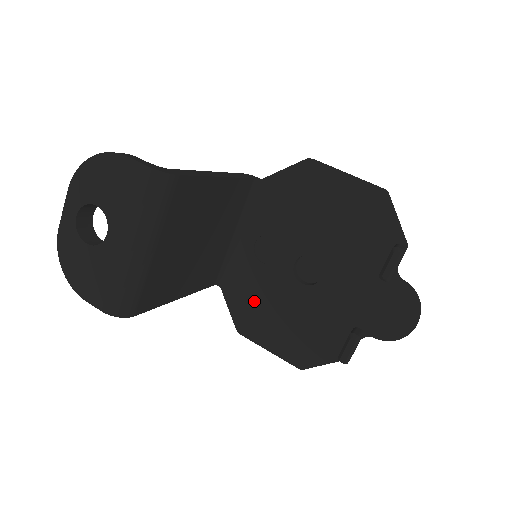
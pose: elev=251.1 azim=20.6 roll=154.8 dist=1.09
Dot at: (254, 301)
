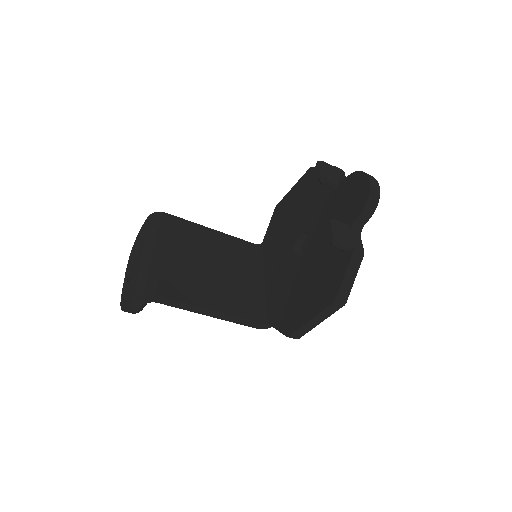
Dot at: (286, 302)
